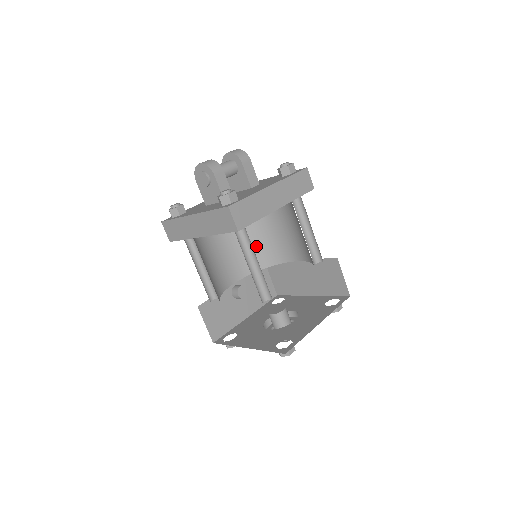
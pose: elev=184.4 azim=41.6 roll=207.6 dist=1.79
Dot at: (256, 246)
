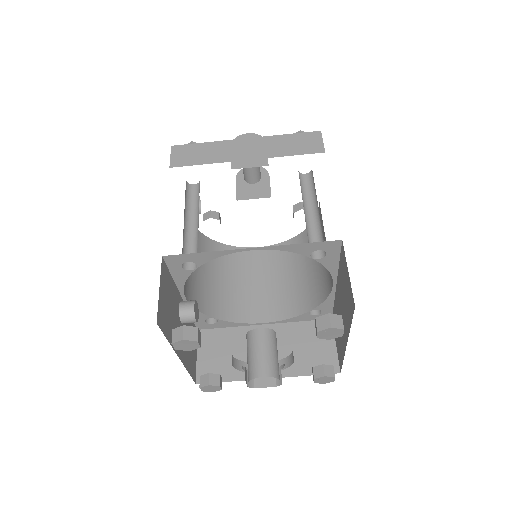
Dot at: (214, 286)
